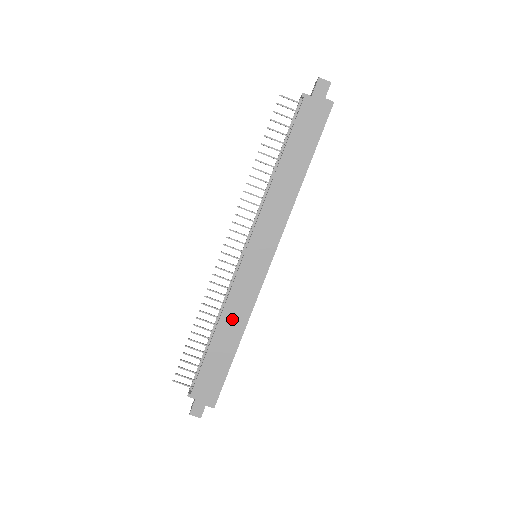
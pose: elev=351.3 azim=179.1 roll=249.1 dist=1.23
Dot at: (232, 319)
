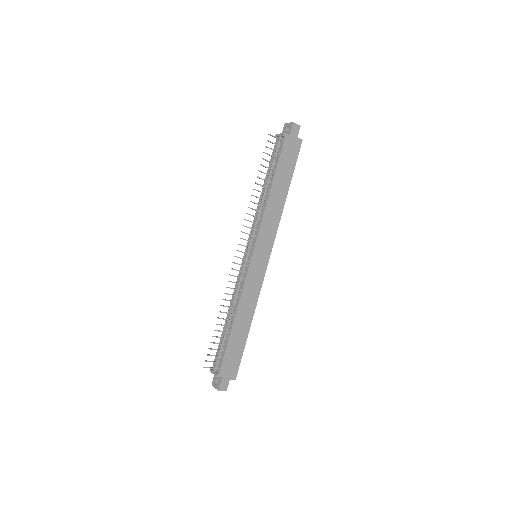
Dot at: (245, 307)
